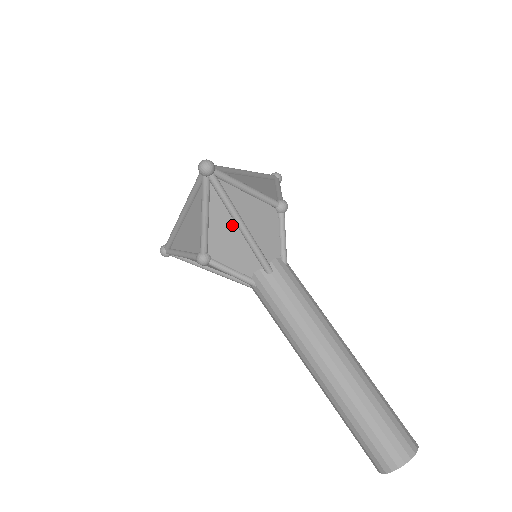
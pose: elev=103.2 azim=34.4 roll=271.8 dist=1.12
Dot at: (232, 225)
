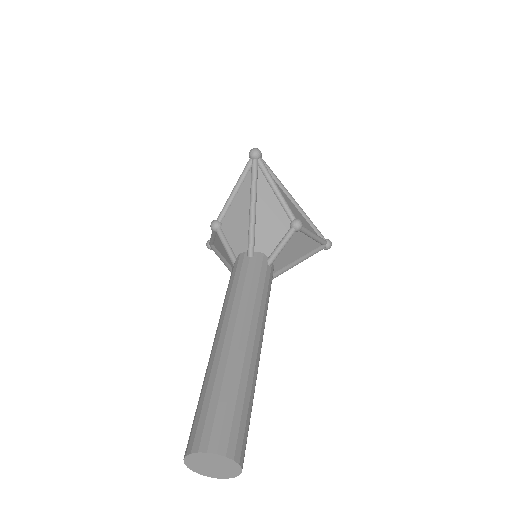
Dot at: (248, 205)
